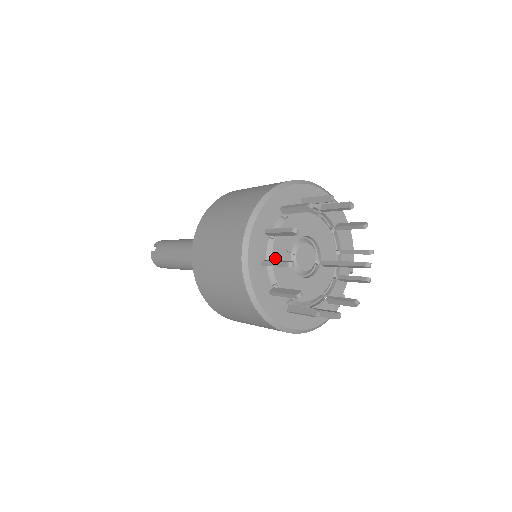
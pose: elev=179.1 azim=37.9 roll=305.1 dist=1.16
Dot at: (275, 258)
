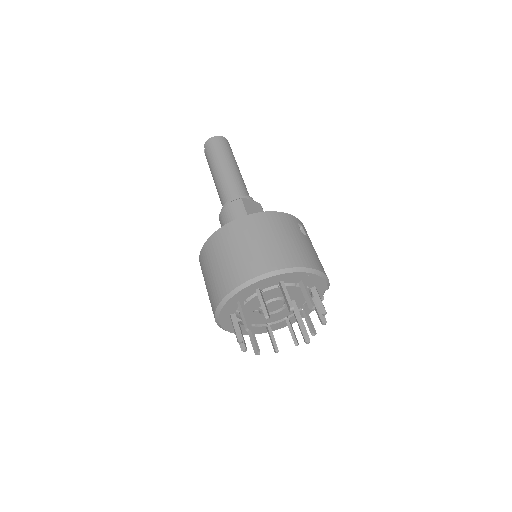
Dot at: occluded
